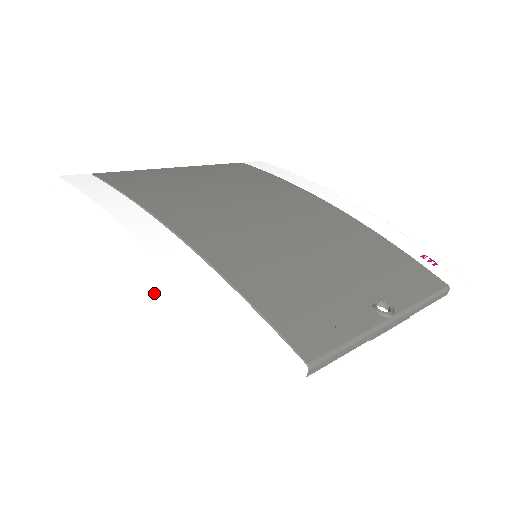
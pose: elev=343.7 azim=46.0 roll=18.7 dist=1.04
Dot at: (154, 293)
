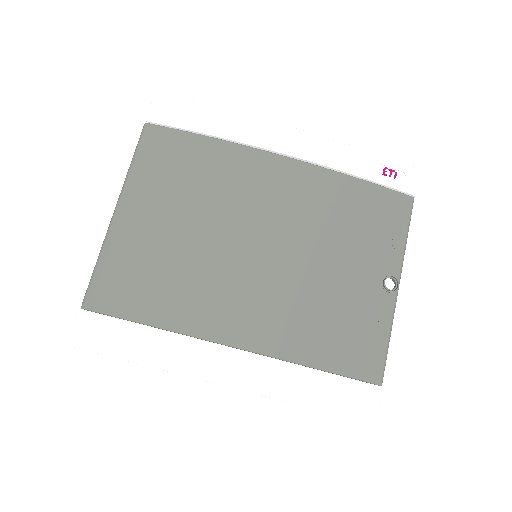
Dot at: occluded
